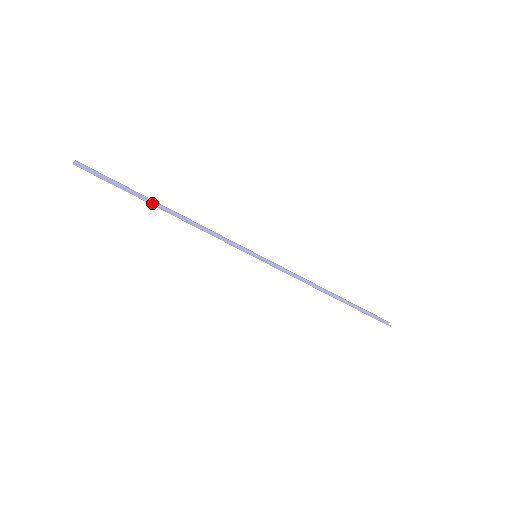
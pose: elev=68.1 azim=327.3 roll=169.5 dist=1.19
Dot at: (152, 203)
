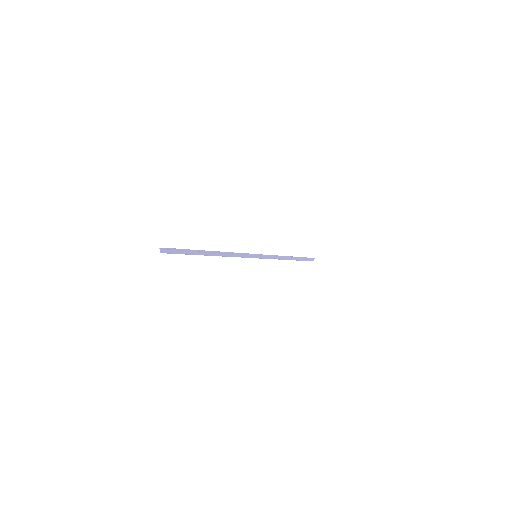
Dot at: (205, 255)
